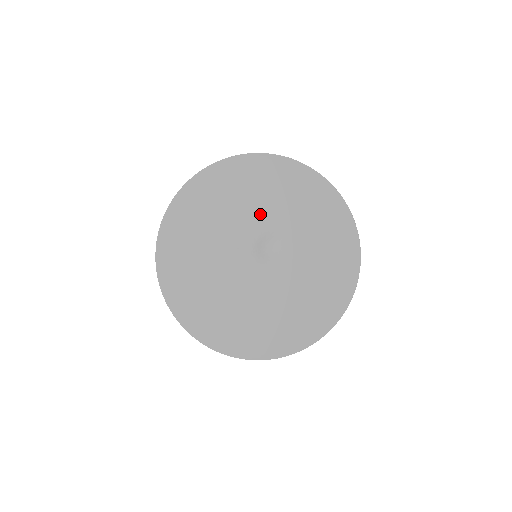
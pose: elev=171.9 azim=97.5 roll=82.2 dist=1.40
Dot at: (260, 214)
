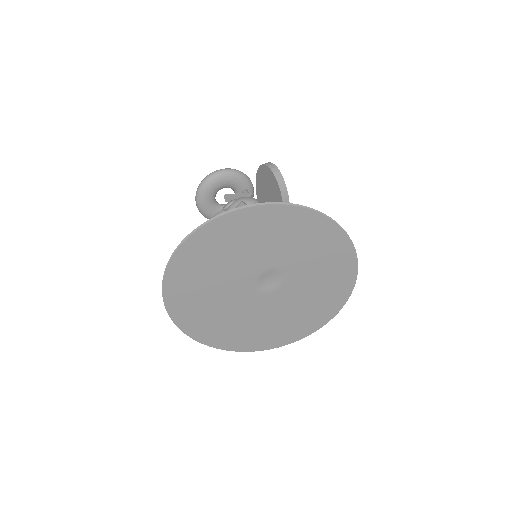
Dot at: (260, 257)
